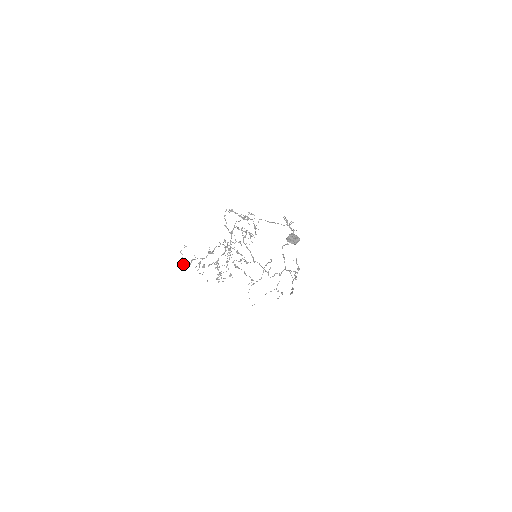
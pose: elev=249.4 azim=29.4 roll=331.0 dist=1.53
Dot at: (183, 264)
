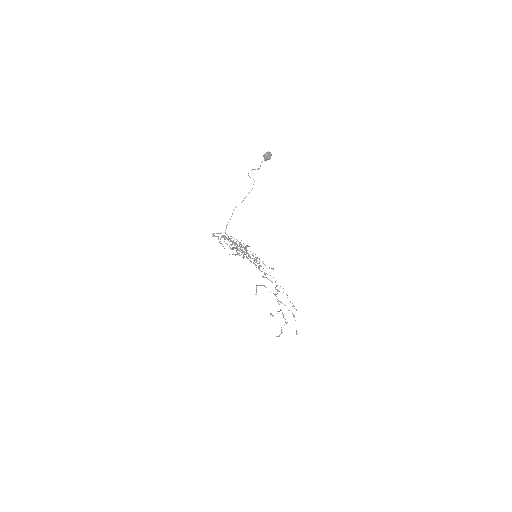
Dot at: occluded
